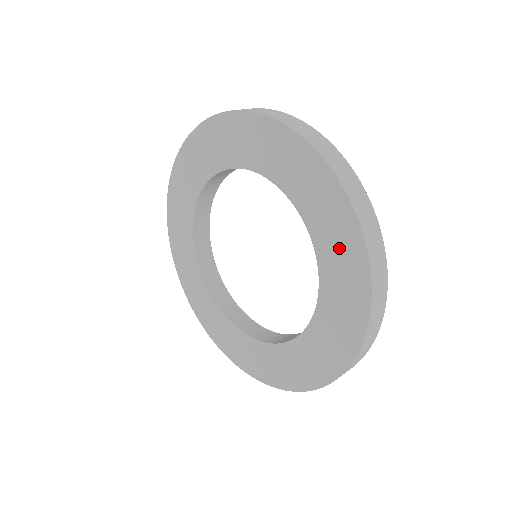
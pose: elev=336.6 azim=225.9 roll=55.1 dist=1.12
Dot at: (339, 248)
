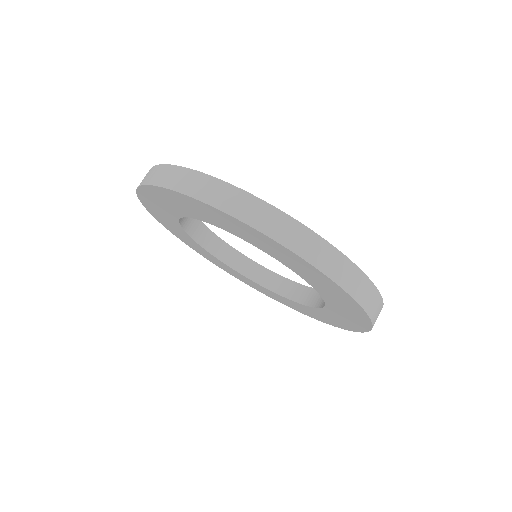
Dot at: (333, 320)
